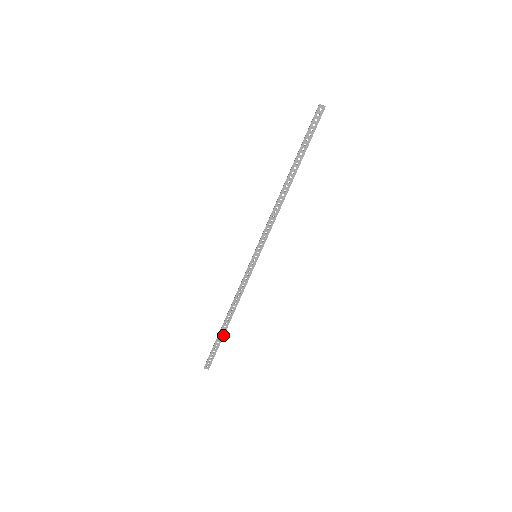
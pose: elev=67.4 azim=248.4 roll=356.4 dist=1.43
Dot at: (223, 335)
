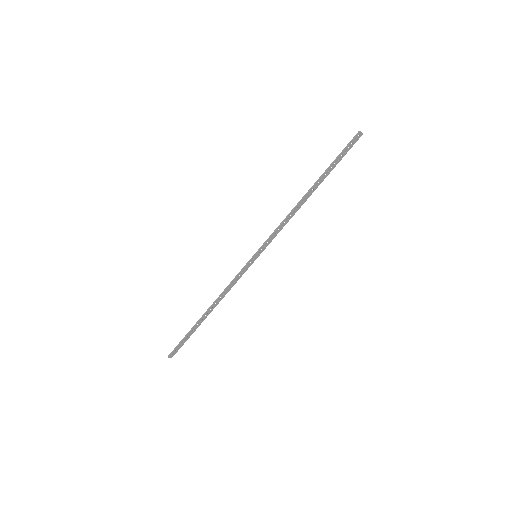
Dot at: (198, 326)
